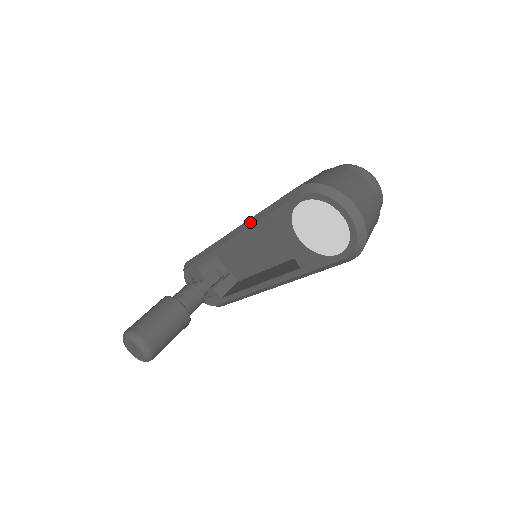
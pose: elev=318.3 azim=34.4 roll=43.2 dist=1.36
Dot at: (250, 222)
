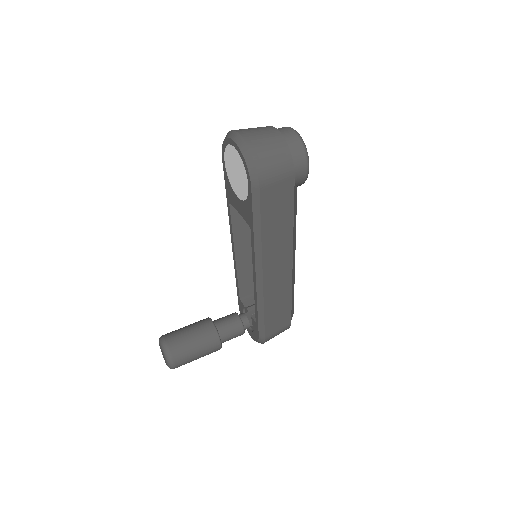
Dot at: occluded
